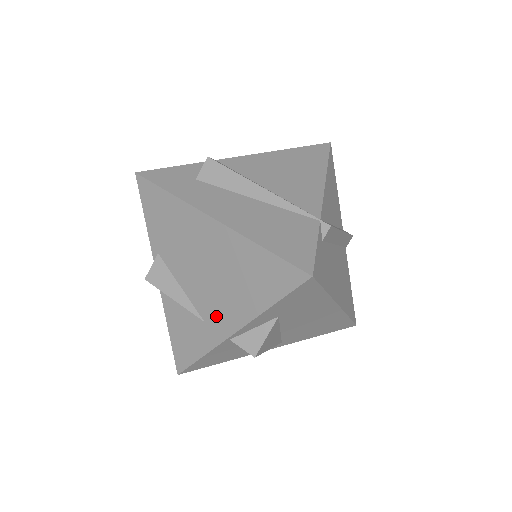
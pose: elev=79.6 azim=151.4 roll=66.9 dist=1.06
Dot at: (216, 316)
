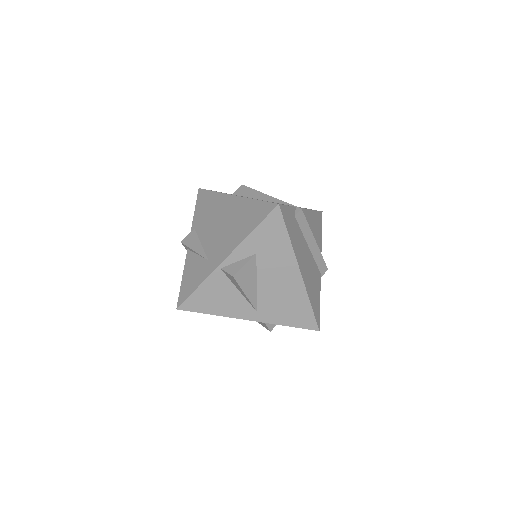
Dot at: (217, 253)
